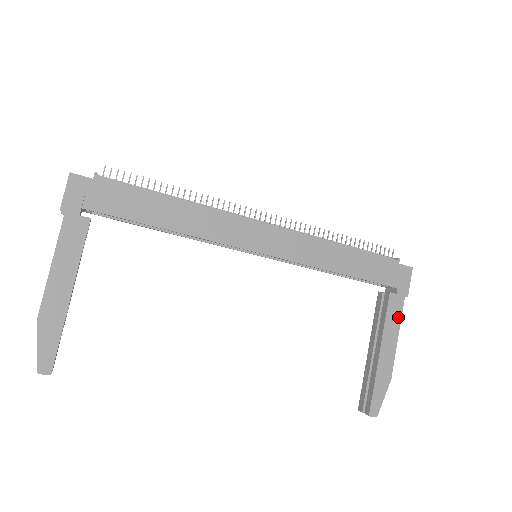
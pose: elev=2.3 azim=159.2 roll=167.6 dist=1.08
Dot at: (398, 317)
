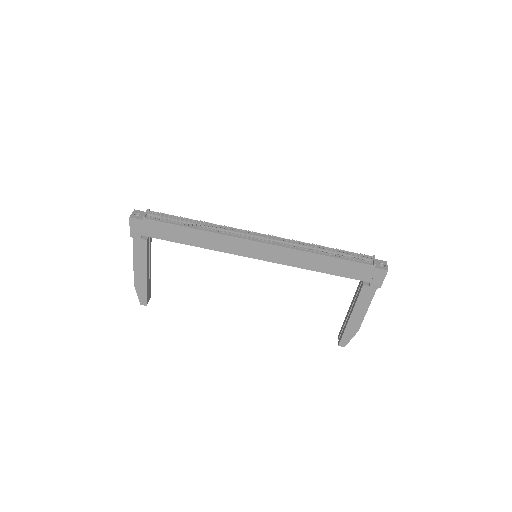
Dot at: (369, 299)
